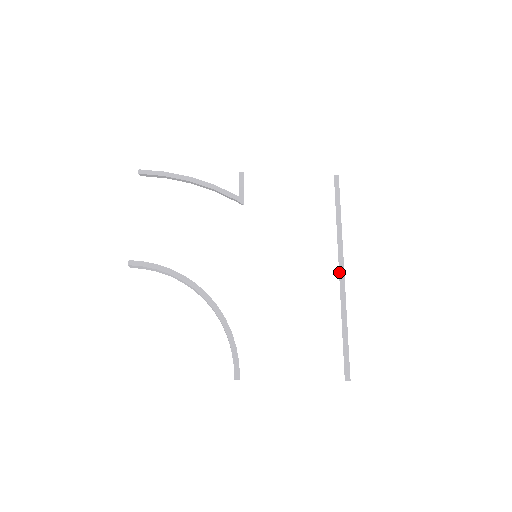
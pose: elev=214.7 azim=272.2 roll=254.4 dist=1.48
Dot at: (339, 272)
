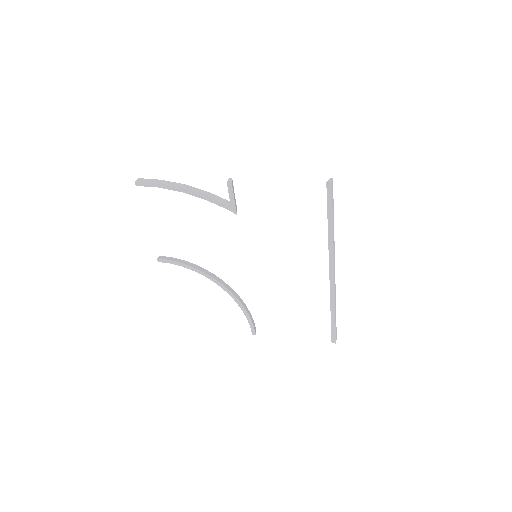
Dot at: (329, 274)
